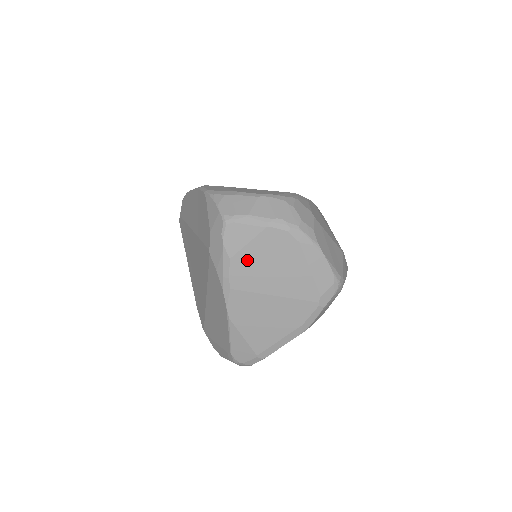
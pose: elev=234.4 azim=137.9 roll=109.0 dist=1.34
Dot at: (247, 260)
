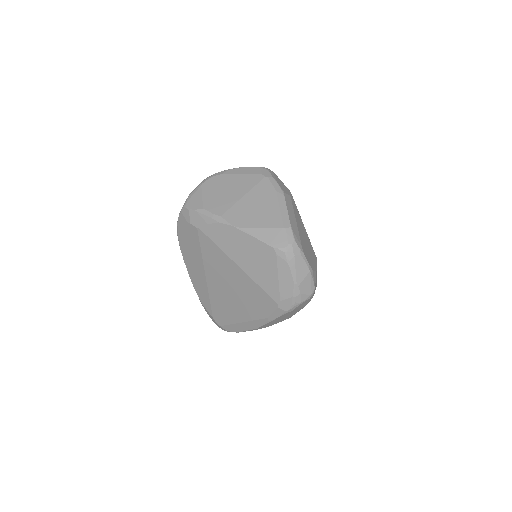
Dot at: (211, 201)
